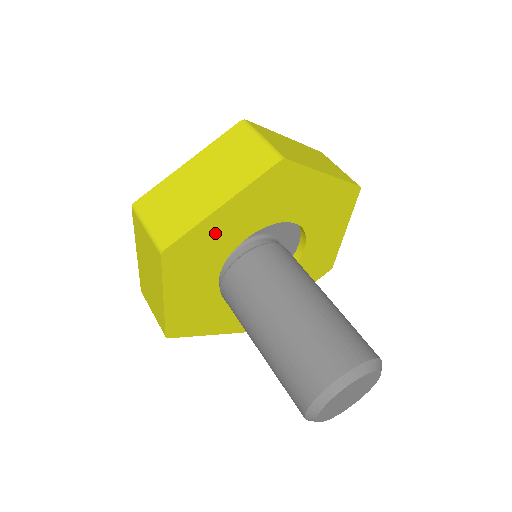
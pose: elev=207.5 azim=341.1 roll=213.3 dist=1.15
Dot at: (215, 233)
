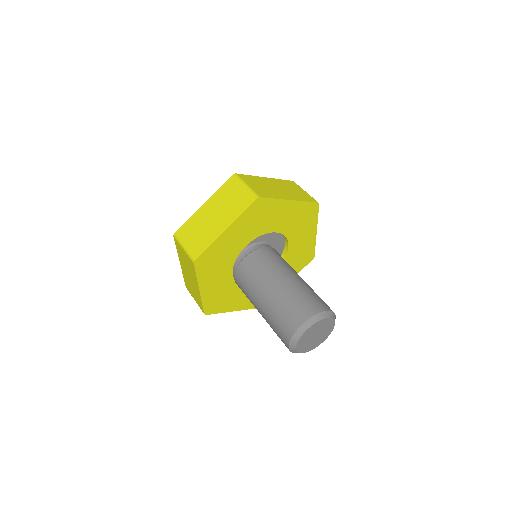
Dot at: (224, 246)
